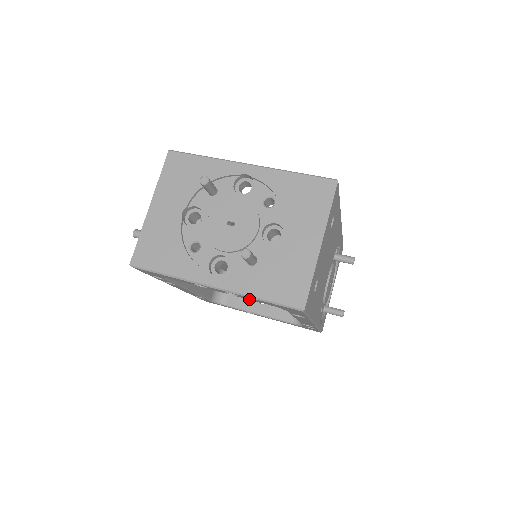
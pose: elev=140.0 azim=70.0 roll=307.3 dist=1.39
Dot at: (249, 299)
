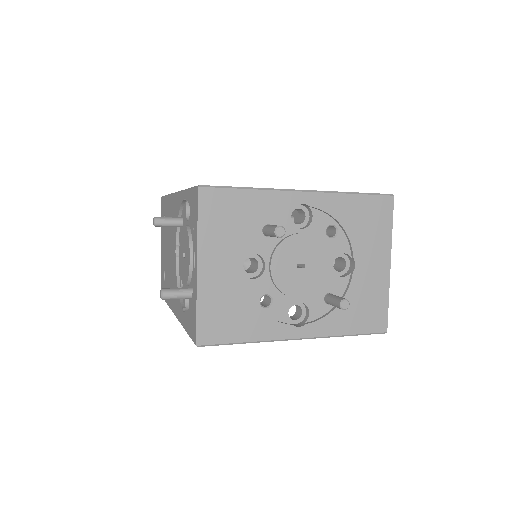
Dot at: occluded
